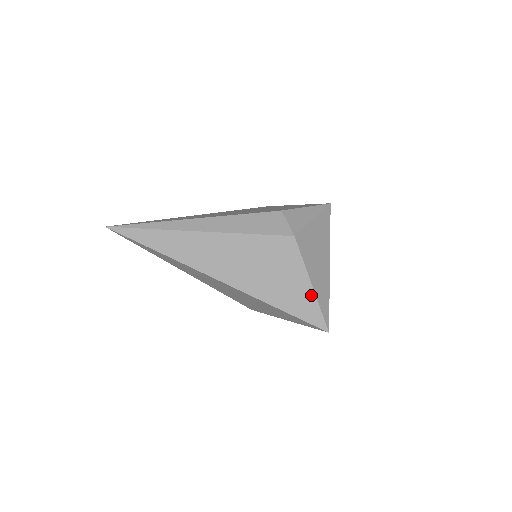
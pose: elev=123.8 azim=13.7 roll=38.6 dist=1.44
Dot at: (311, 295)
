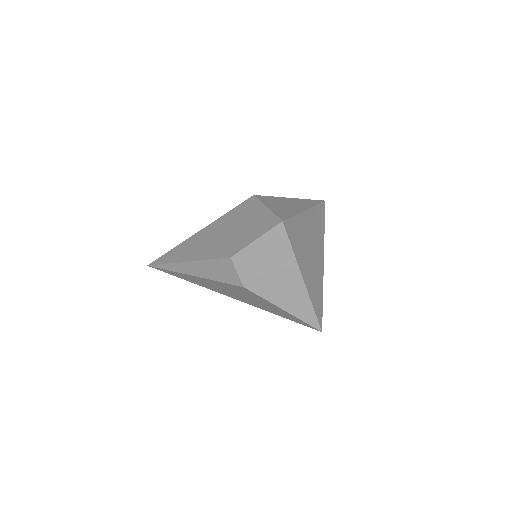
Dot at: (289, 314)
